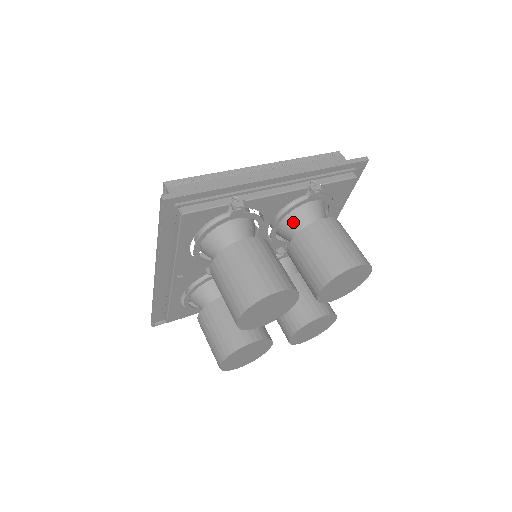
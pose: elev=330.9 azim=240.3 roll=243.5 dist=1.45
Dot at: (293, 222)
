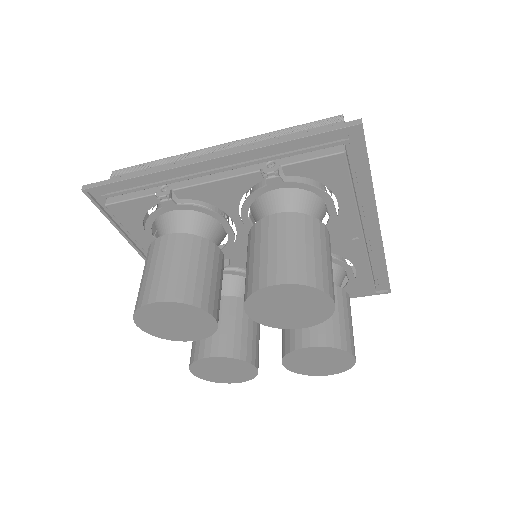
Dot at: (258, 217)
